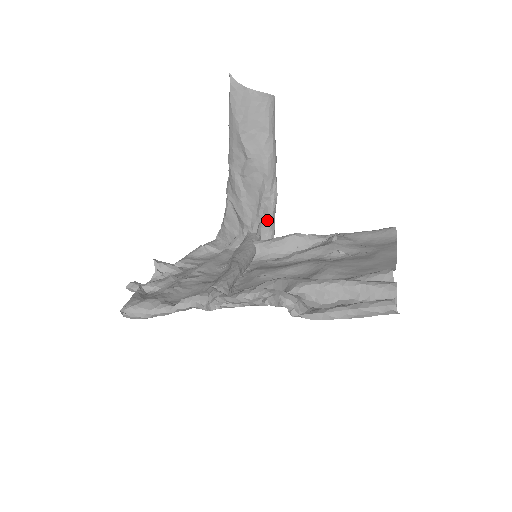
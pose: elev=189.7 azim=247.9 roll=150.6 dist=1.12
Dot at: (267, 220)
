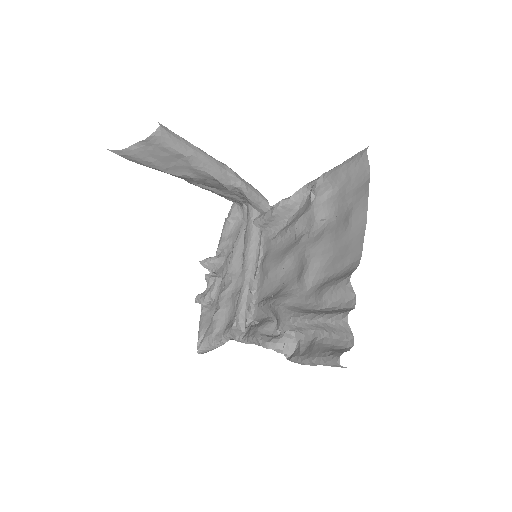
Dot at: (250, 201)
